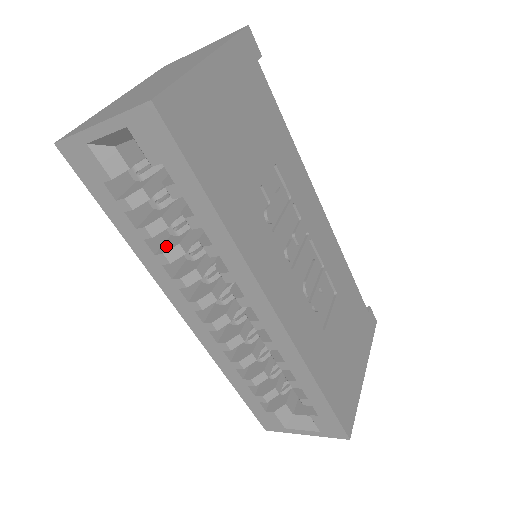
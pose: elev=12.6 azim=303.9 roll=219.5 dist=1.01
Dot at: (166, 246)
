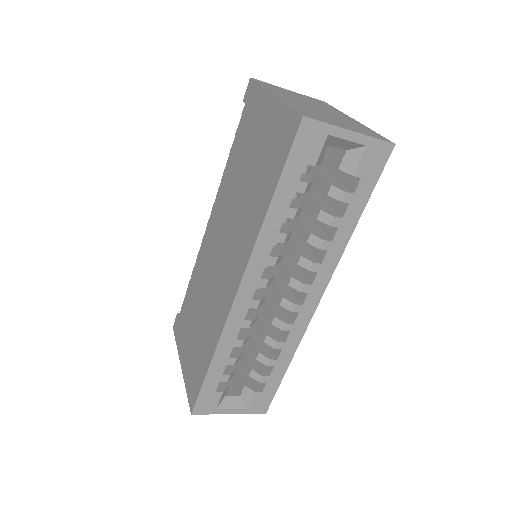
Dot at: (281, 228)
